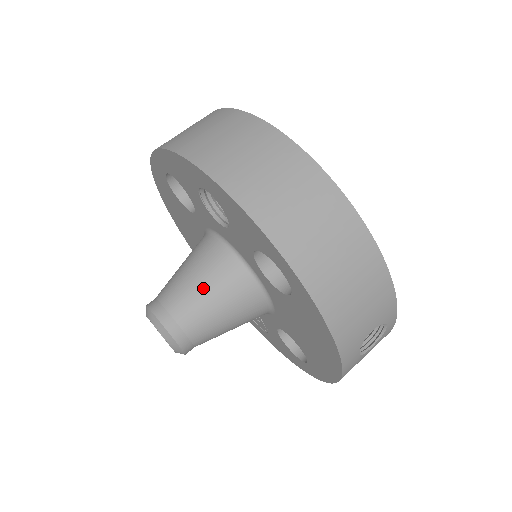
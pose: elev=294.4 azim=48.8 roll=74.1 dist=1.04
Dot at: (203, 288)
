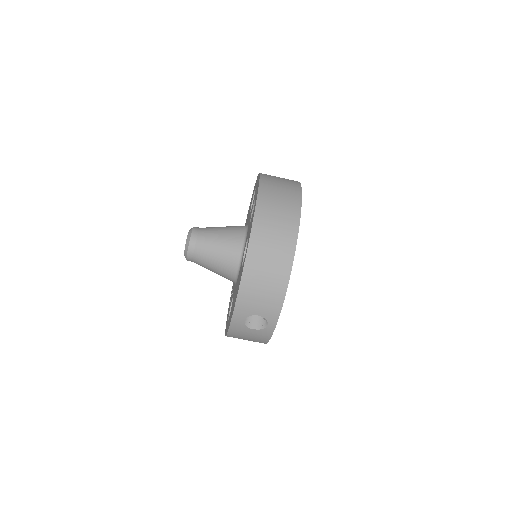
Dot at: (219, 239)
